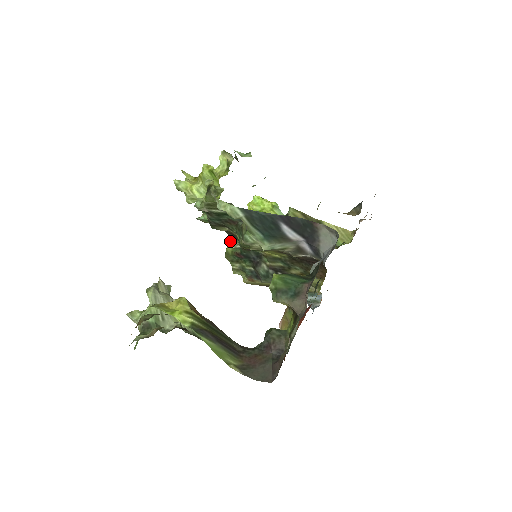
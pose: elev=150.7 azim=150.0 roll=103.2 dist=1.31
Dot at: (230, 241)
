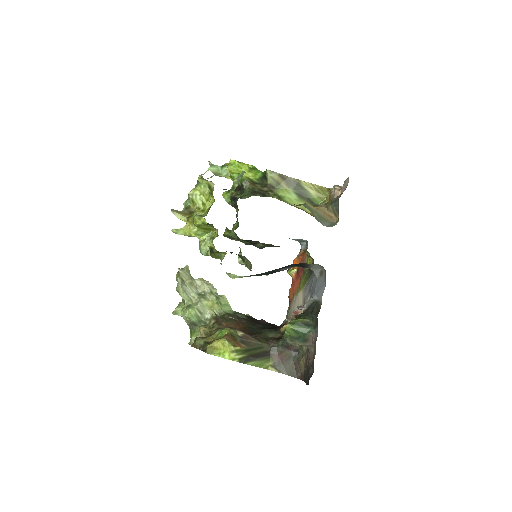
Dot at: (226, 228)
